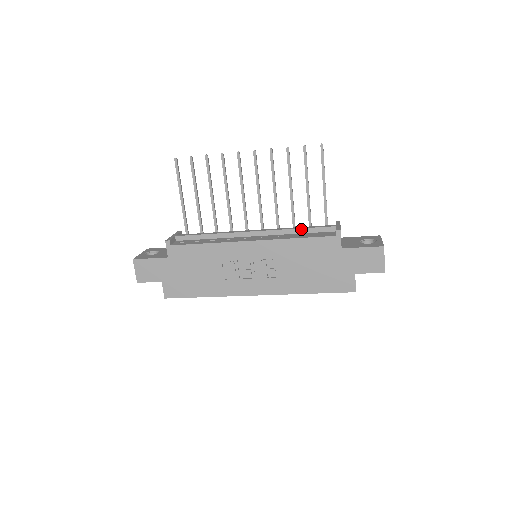
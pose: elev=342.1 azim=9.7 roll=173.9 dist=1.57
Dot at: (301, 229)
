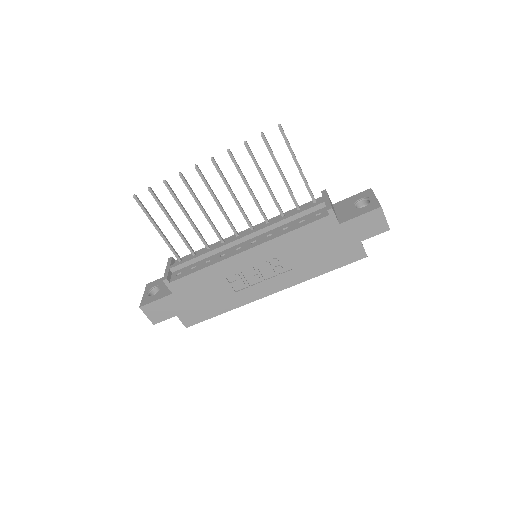
Dot at: (291, 217)
